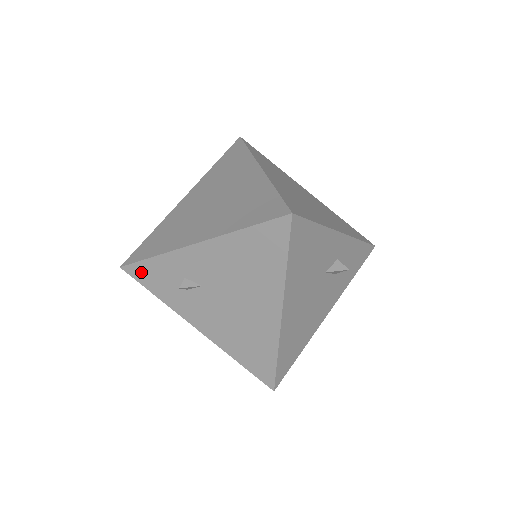
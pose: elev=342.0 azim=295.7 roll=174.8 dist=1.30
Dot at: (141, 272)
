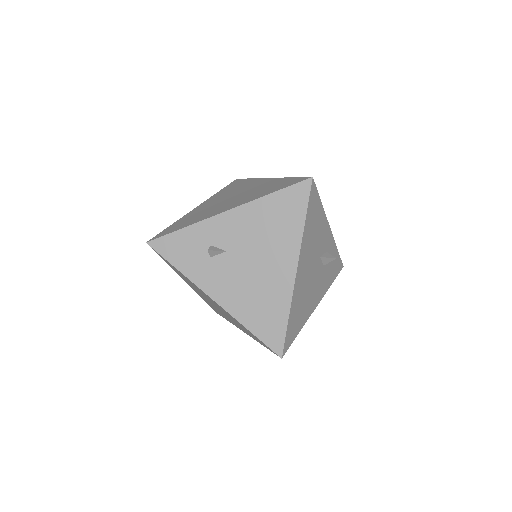
Dot at: (167, 245)
